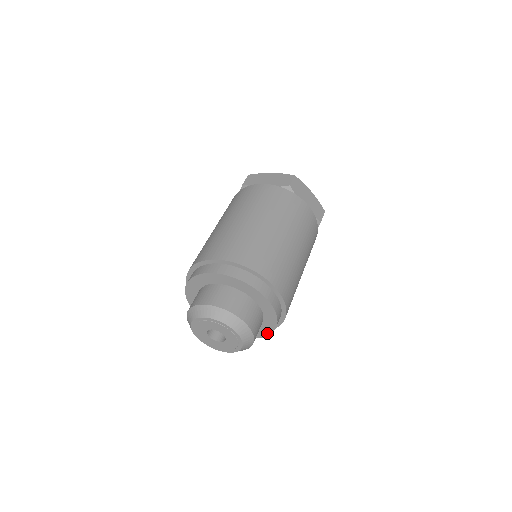
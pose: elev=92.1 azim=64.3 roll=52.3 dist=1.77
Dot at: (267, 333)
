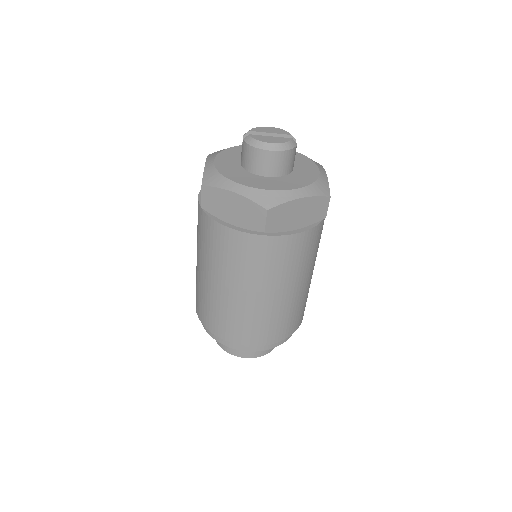
Dot at: occluded
